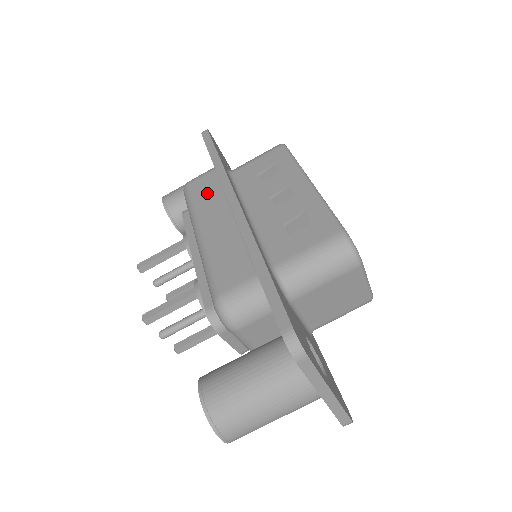
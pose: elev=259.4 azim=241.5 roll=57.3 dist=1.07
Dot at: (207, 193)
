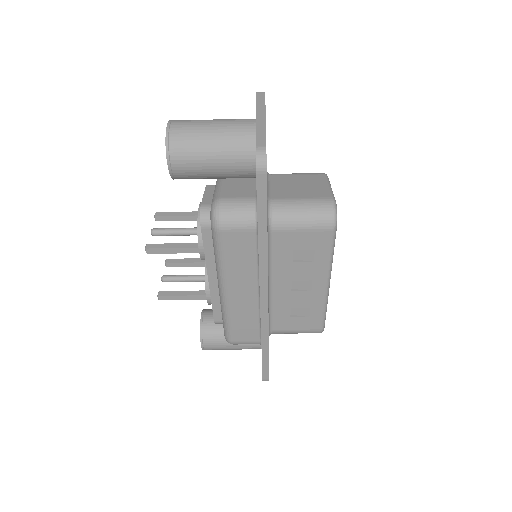
Dot at: (240, 258)
